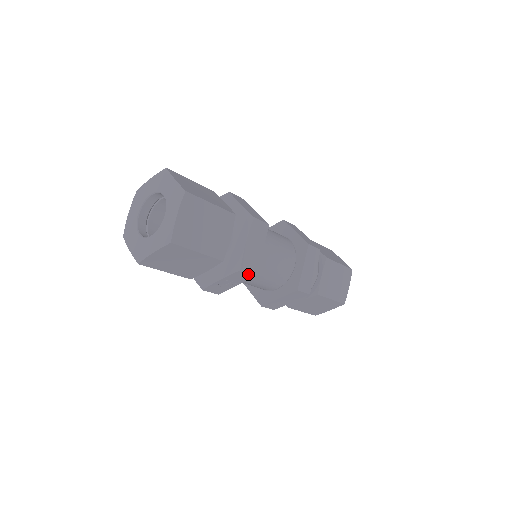
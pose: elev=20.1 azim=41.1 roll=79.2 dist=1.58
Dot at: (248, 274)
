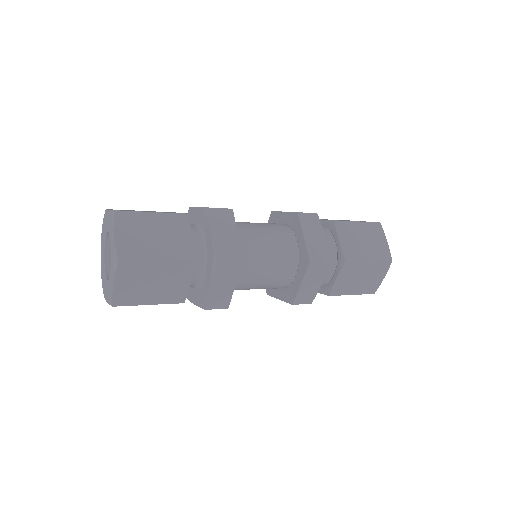
Dot at: (232, 265)
